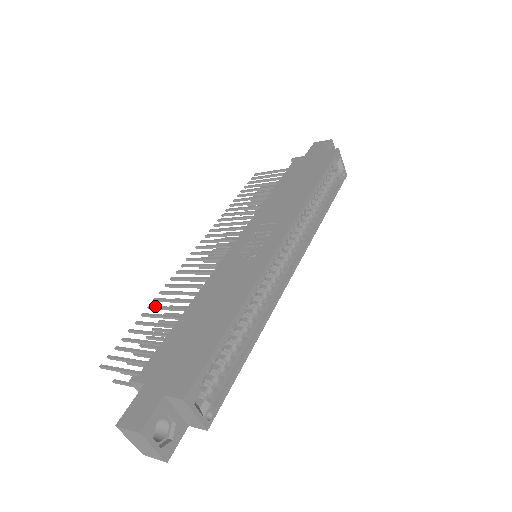
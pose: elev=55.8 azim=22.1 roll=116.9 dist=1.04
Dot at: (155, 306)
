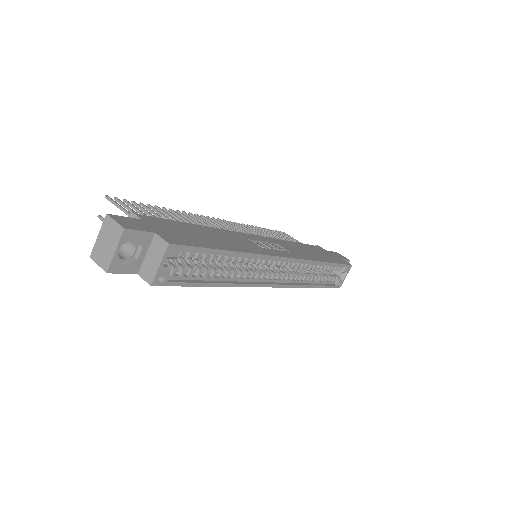
Dot at: (169, 211)
